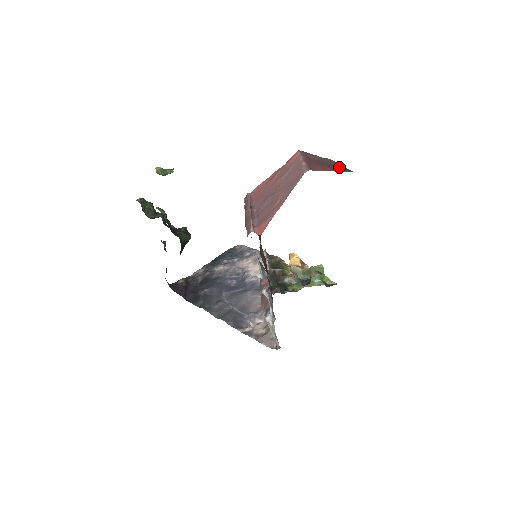
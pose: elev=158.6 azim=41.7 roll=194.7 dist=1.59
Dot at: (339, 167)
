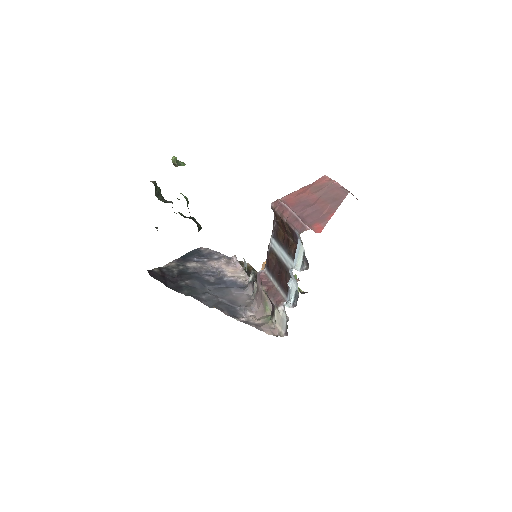
Dot at: occluded
